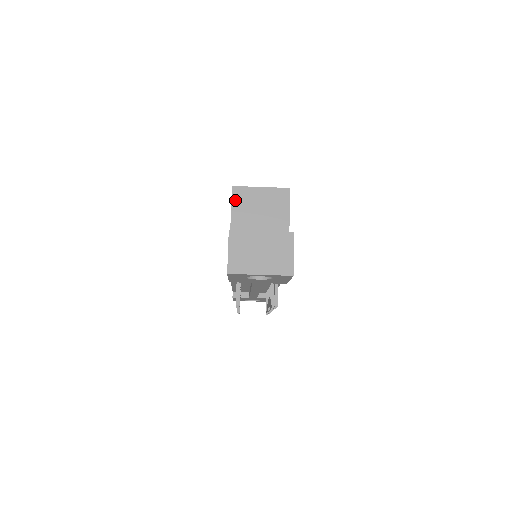
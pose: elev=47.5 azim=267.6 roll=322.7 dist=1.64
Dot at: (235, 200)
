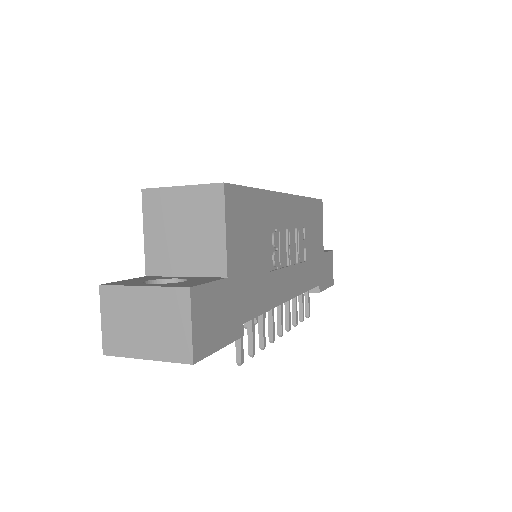
Dot at: (147, 212)
